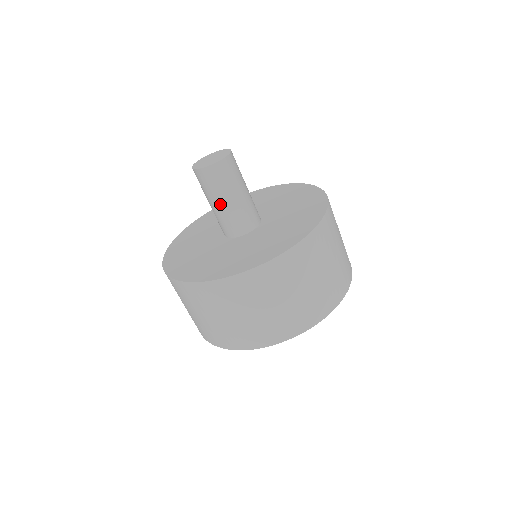
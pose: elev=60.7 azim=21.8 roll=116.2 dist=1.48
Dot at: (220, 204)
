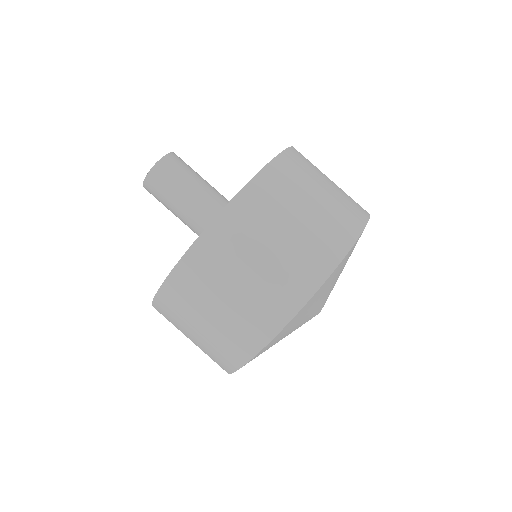
Dot at: (177, 212)
